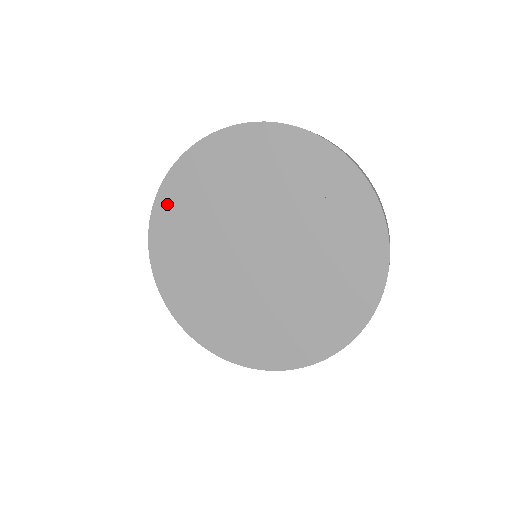
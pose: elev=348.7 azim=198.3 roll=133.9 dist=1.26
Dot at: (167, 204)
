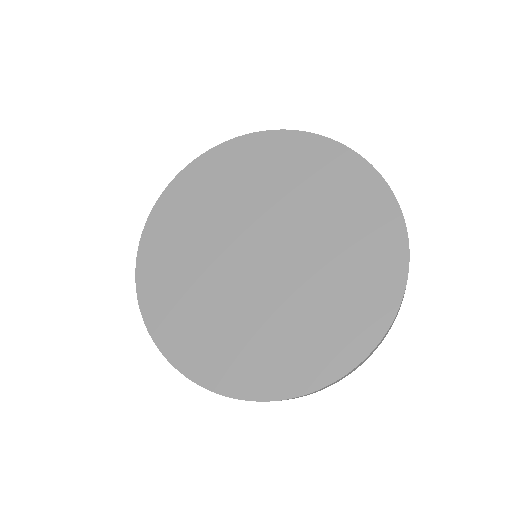
Dot at: (227, 155)
